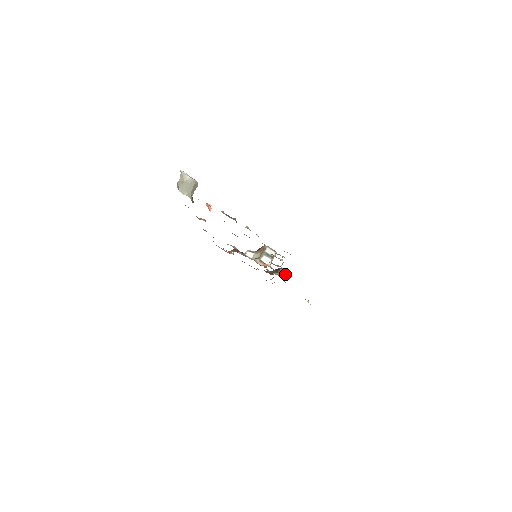
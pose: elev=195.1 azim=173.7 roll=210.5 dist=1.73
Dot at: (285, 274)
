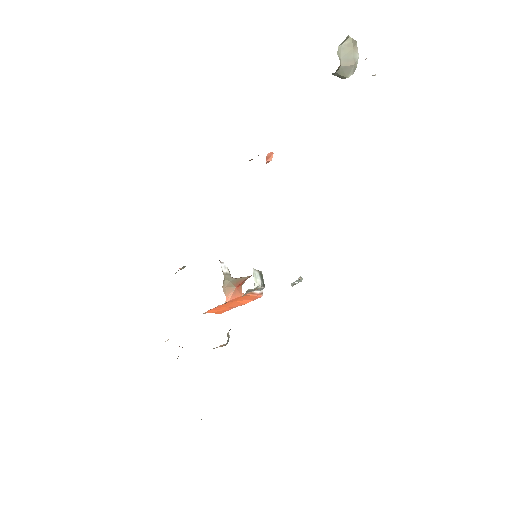
Dot at: (228, 341)
